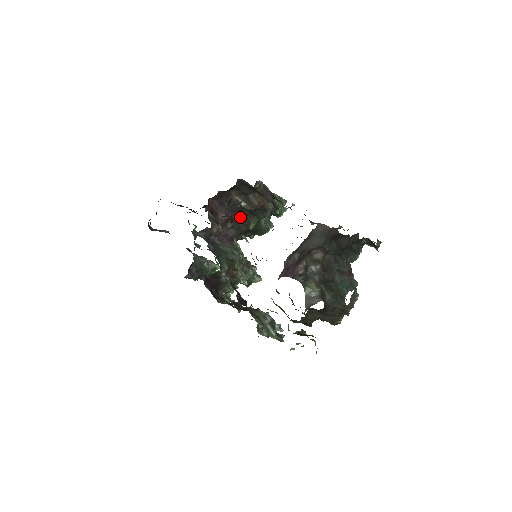
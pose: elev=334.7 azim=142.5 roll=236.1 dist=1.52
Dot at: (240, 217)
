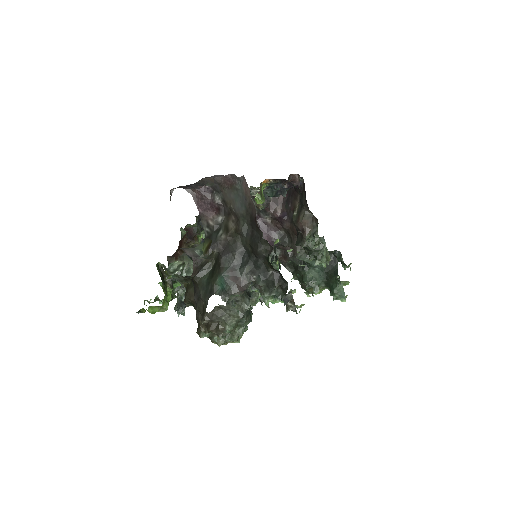
Dot at: (290, 231)
